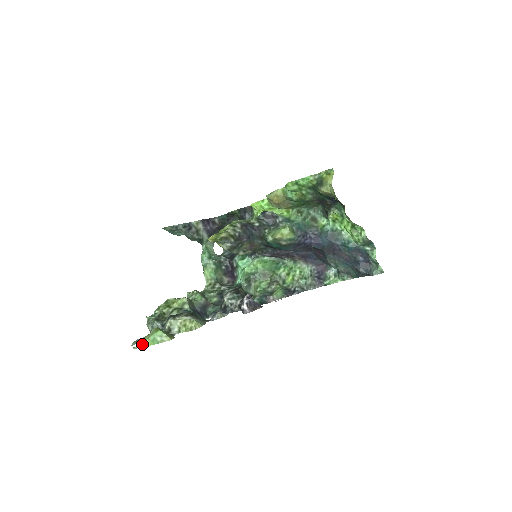
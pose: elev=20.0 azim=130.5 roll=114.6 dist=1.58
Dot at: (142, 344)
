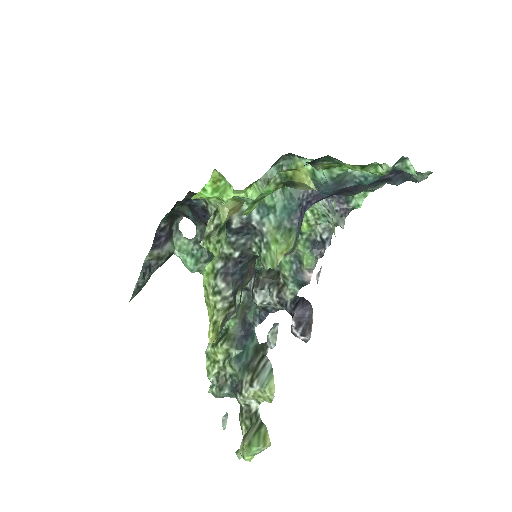
Dot at: occluded
